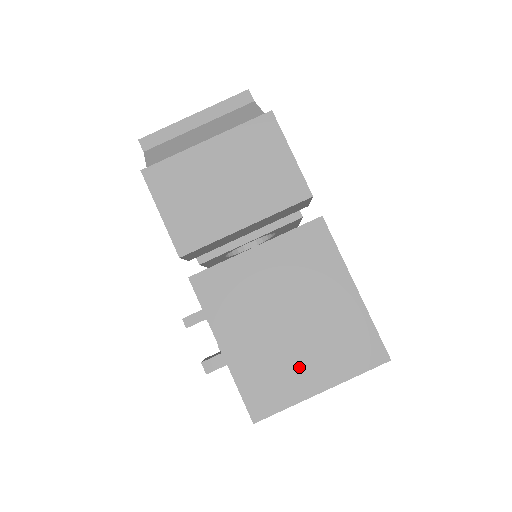
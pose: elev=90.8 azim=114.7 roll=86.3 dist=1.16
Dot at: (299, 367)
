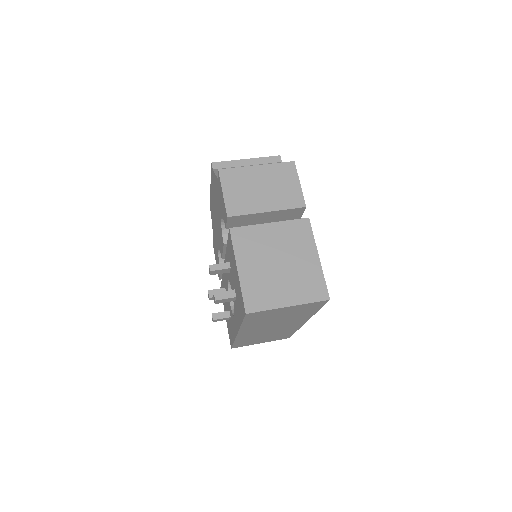
Dot at: (279, 290)
